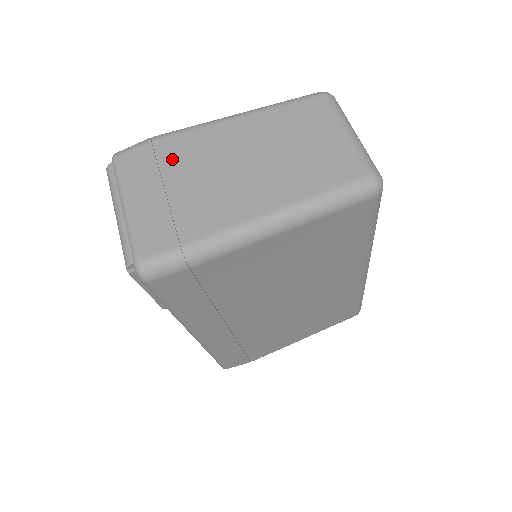
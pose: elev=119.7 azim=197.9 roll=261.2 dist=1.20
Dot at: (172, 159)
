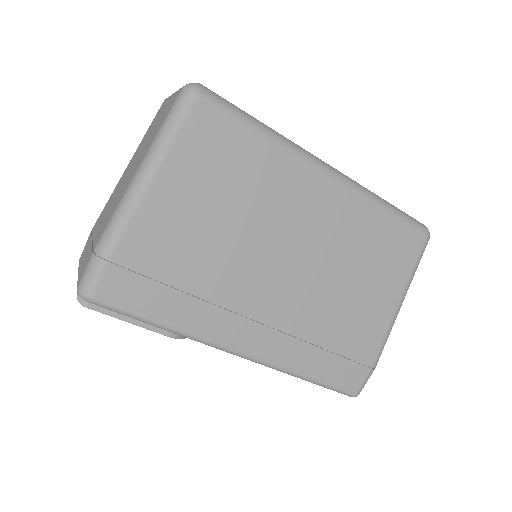
Dot at: (97, 224)
